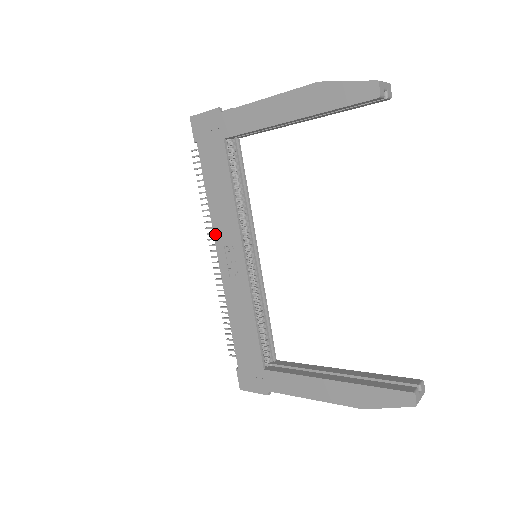
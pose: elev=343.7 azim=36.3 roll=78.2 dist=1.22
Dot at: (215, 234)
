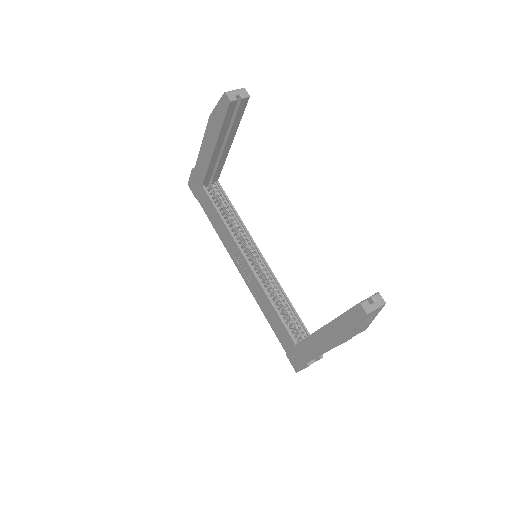
Dot at: (229, 254)
